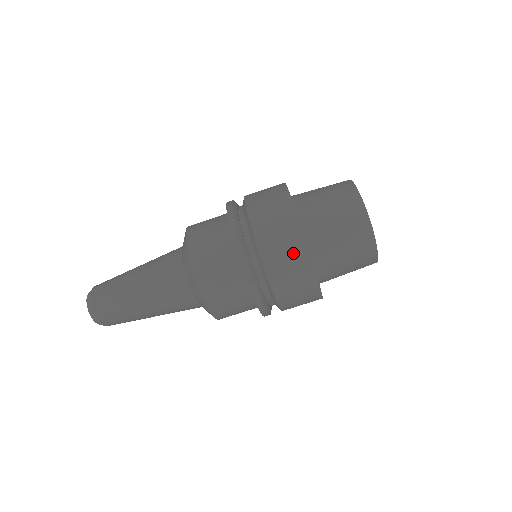
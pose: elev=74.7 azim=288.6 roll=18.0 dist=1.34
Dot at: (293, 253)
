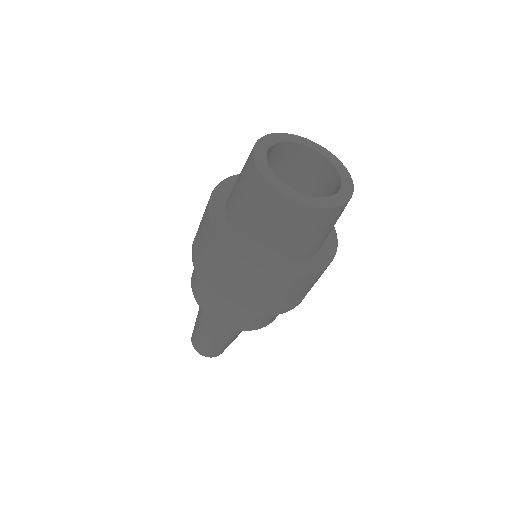
Dot at: (303, 285)
